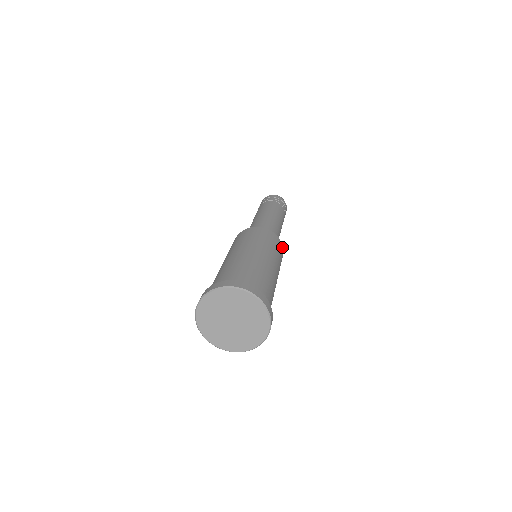
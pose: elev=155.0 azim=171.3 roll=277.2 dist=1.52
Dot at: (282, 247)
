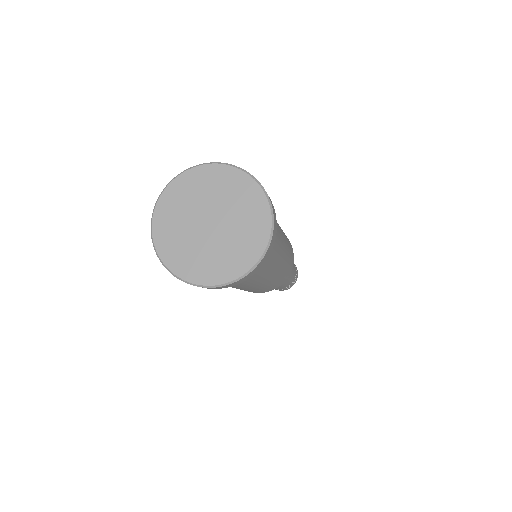
Dot at: (285, 280)
